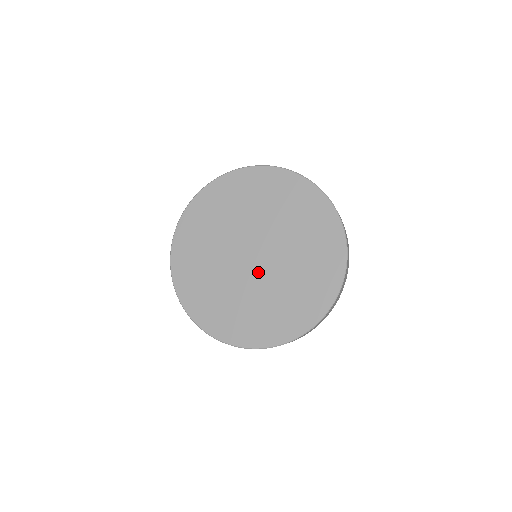
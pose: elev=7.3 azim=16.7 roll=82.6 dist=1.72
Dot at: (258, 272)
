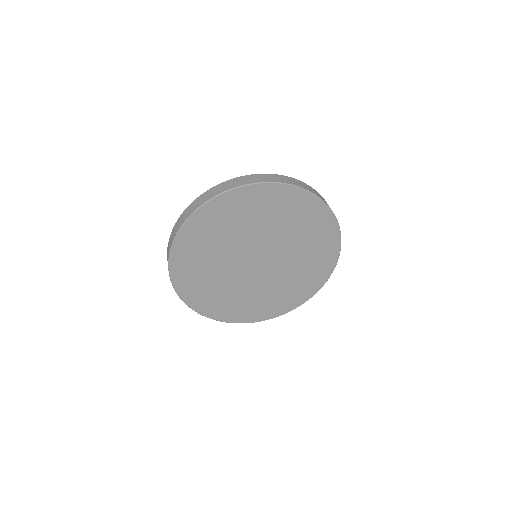
Dot at: (247, 273)
